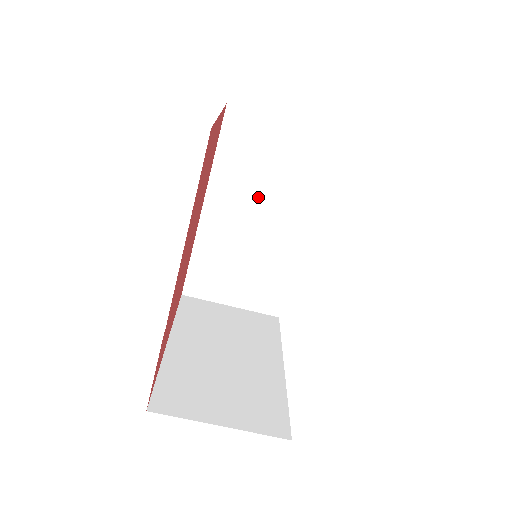
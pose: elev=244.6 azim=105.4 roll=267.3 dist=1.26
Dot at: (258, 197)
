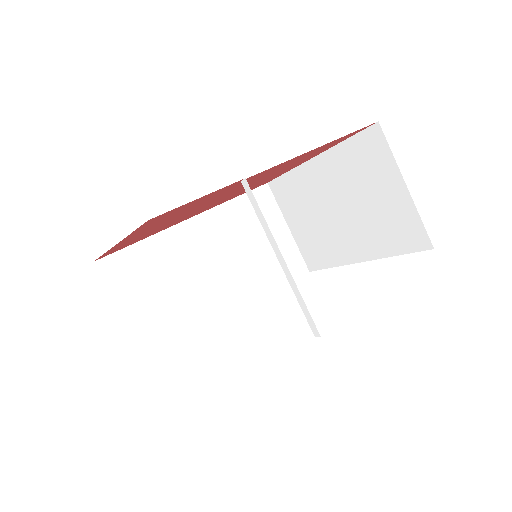
Dot at: (232, 253)
